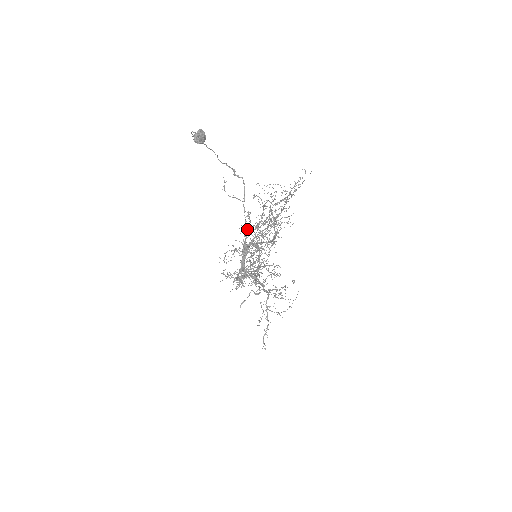
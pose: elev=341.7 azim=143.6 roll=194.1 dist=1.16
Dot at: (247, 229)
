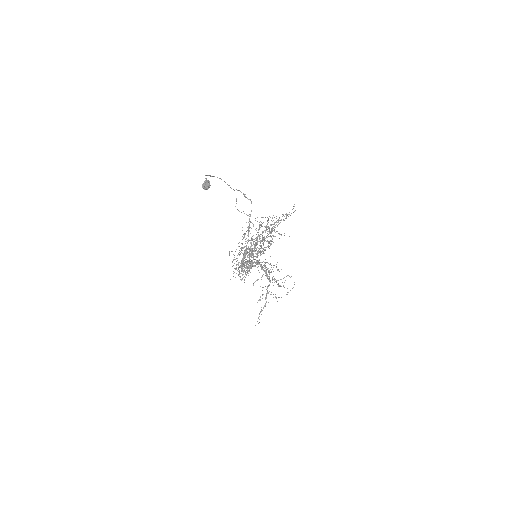
Dot at: occluded
